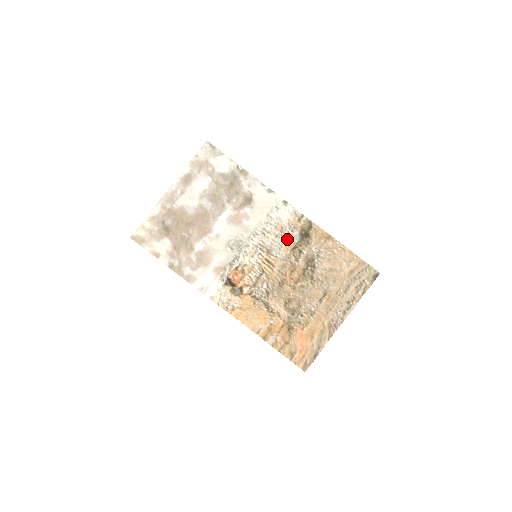
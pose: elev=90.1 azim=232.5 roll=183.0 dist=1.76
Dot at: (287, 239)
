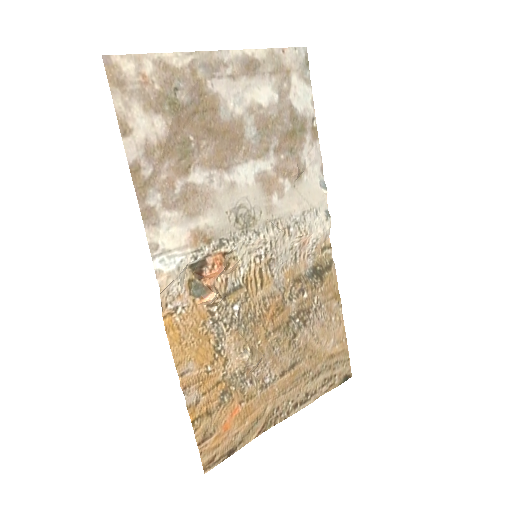
Dot at: (297, 262)
